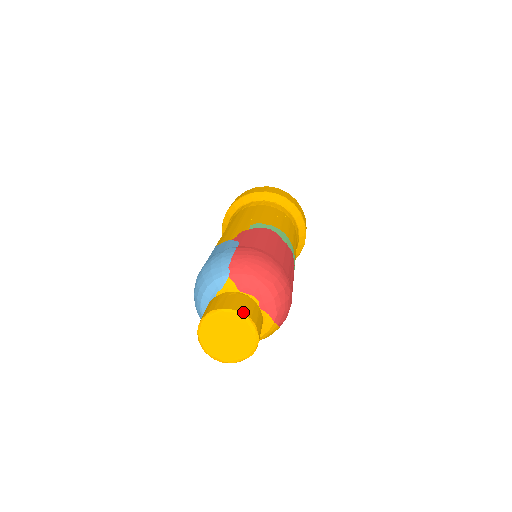
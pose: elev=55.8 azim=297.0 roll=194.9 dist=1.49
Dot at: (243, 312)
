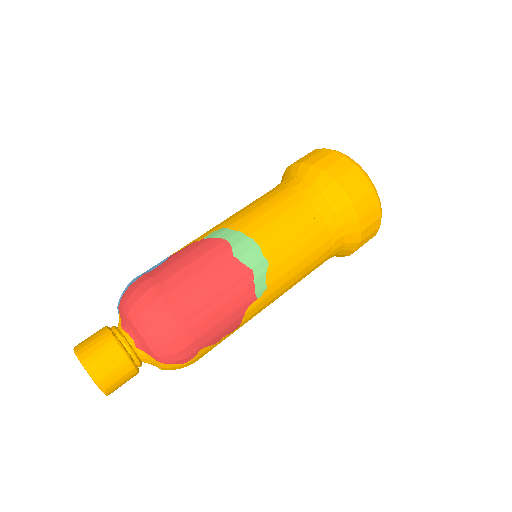
Dot at: (82, 358)
